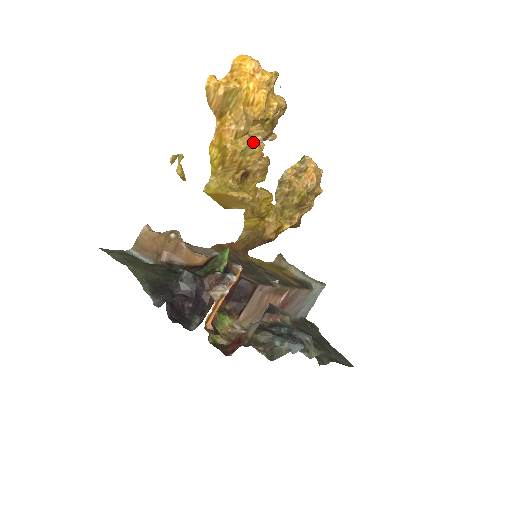
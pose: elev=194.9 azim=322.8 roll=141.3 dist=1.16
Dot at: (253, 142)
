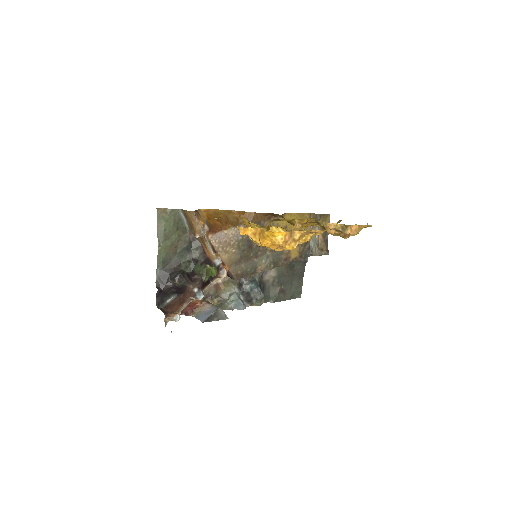
Dot at: occluded
